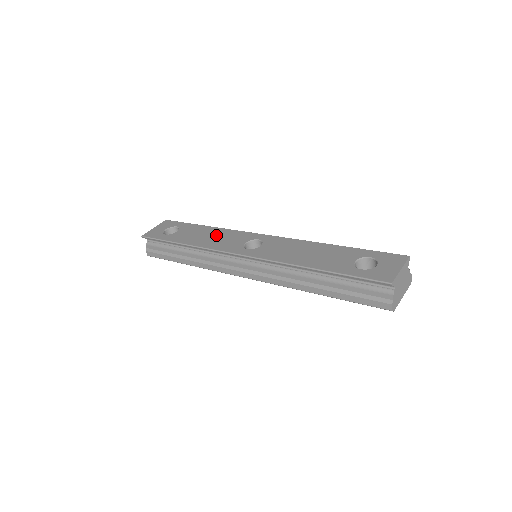
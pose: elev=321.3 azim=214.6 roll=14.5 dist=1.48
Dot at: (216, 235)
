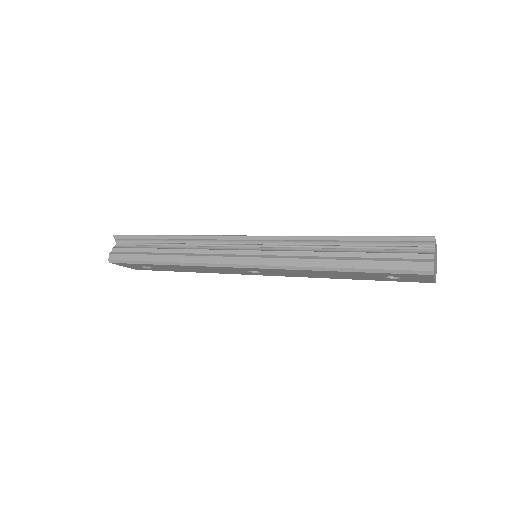
Dot at: occluded
